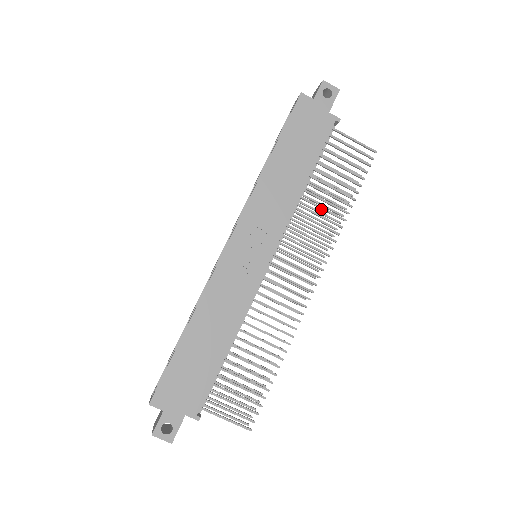
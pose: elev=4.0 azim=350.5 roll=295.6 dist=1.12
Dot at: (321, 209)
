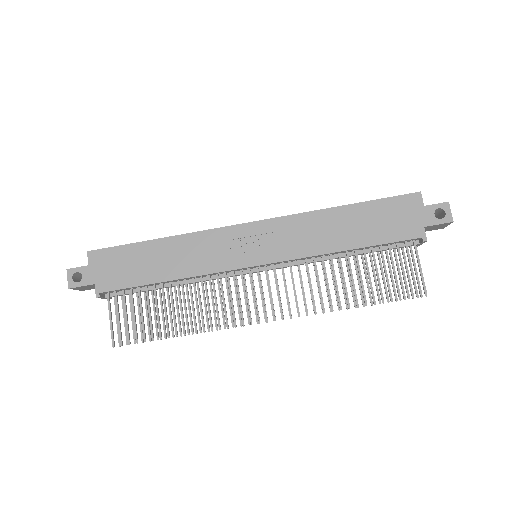
Dot at: (335, 281)
